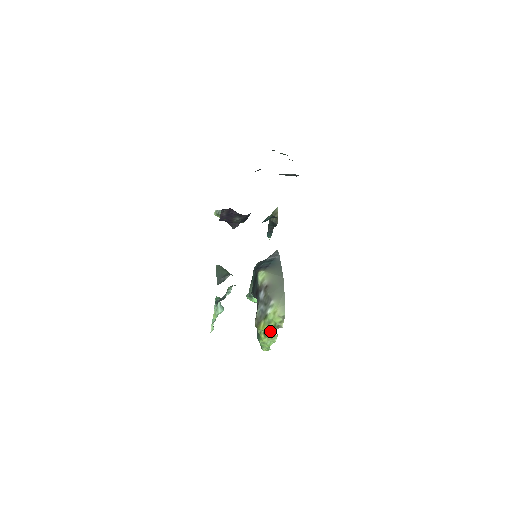
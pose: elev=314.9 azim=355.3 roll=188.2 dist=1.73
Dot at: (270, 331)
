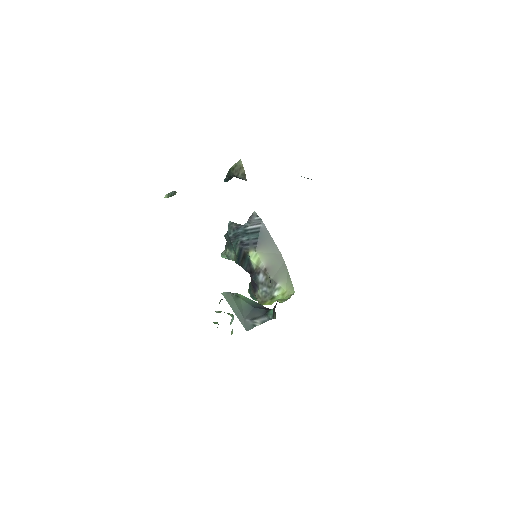
Dot at: occluded
